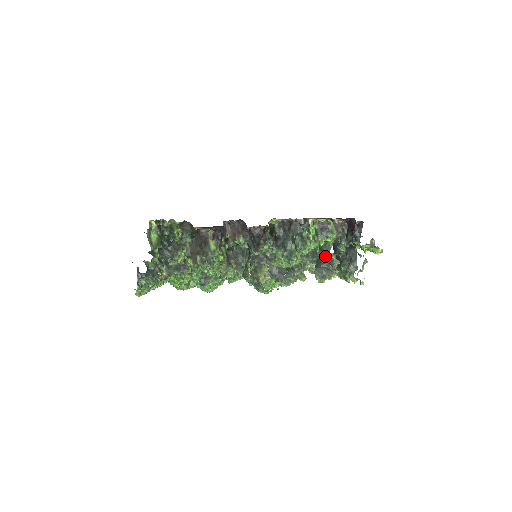
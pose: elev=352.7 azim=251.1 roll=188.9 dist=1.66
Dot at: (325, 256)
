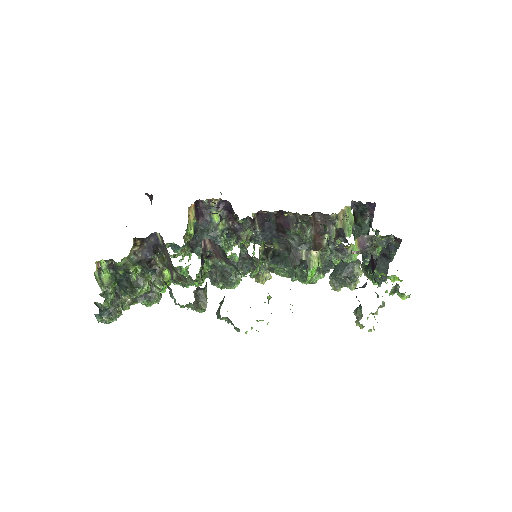
Dot at: (345, 263)
